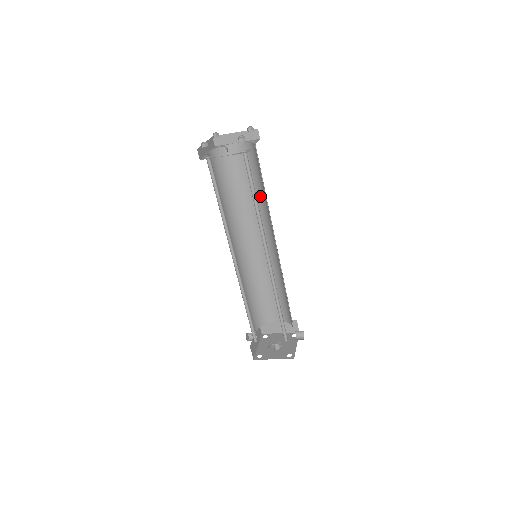
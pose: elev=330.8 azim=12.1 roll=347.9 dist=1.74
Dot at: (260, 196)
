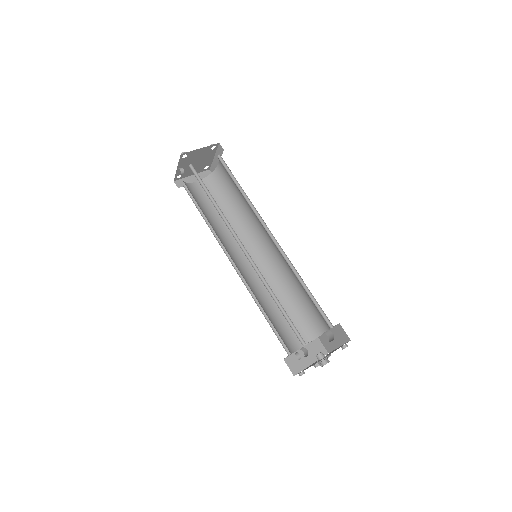
Dot at: (245, 198)
